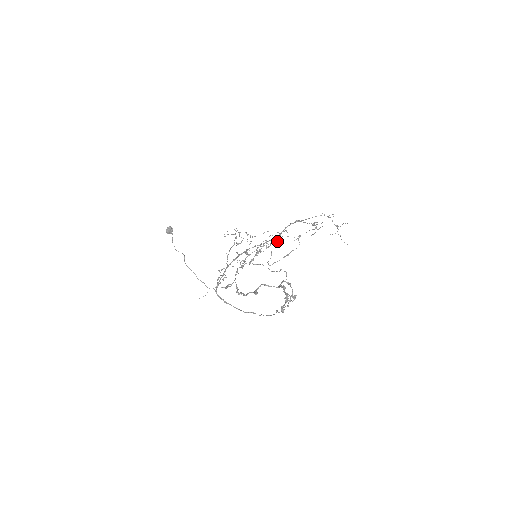
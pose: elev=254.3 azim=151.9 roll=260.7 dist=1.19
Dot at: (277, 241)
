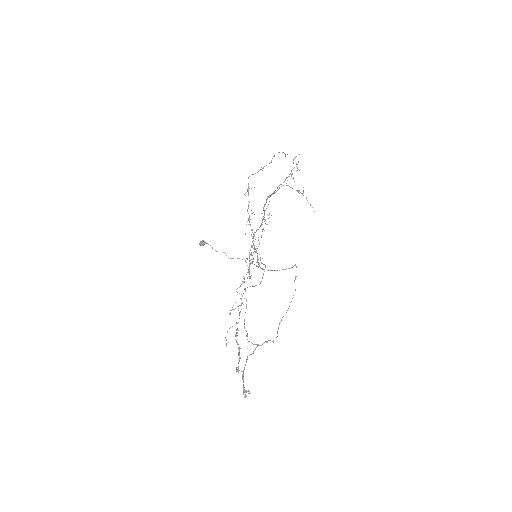
Dot at: occluded
